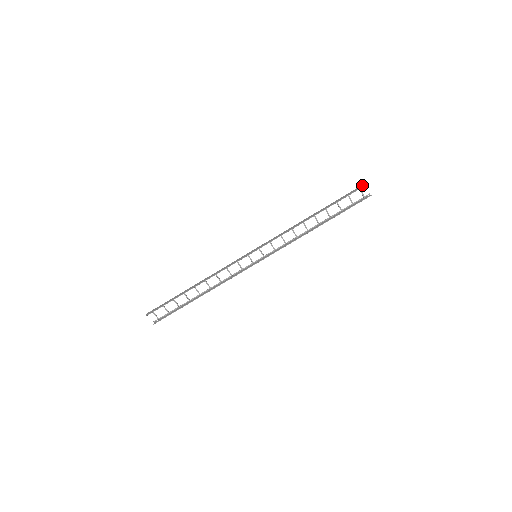
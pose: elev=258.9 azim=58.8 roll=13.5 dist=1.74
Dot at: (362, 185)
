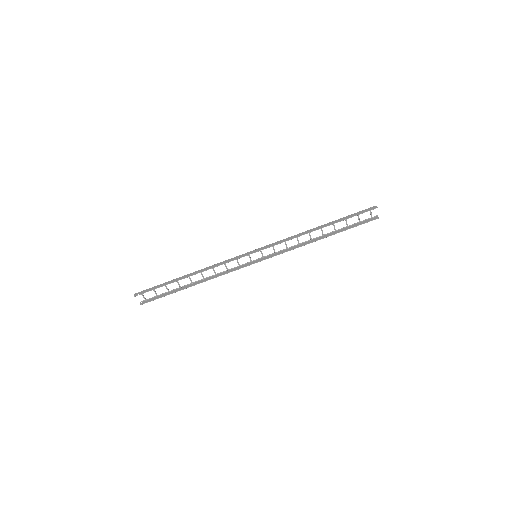
Dot at: (373, 207)
